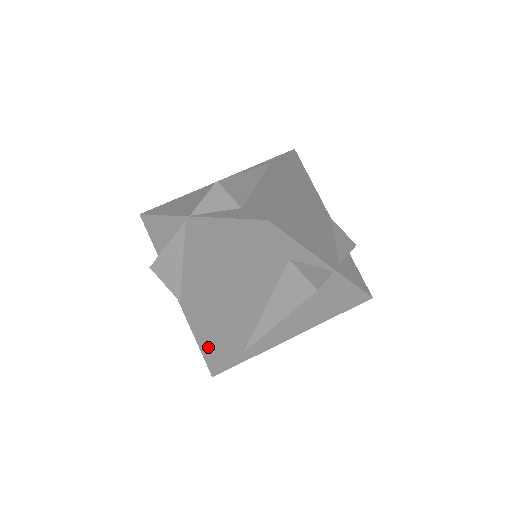
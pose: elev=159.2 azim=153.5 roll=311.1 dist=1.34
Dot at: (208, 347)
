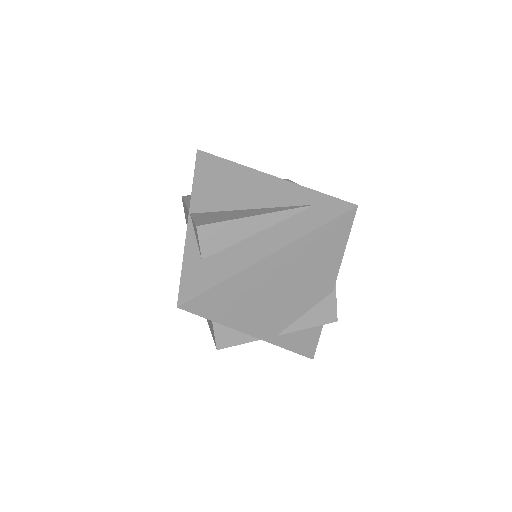
Dot at: occluded
